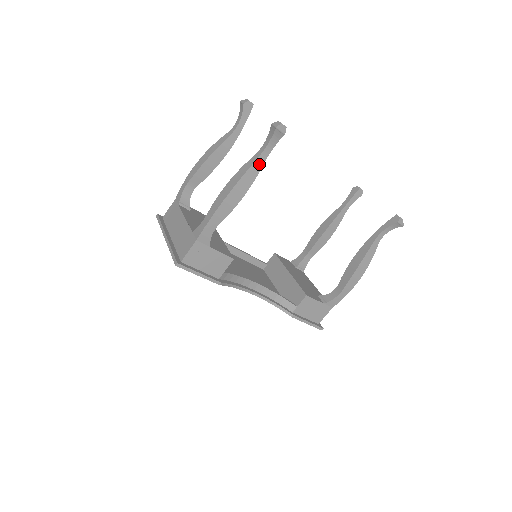
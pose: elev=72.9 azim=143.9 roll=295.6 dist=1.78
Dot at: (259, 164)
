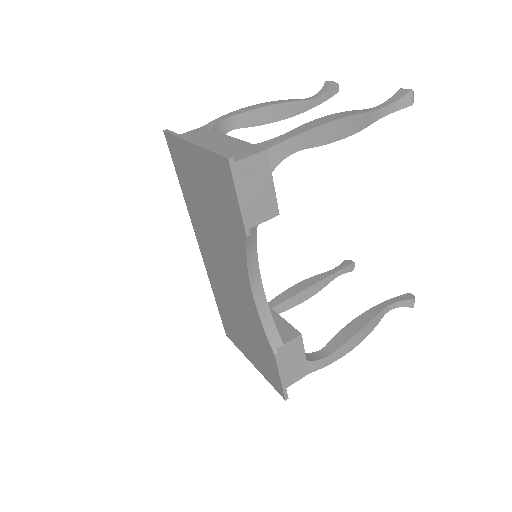
Dot at: (371, 118)
